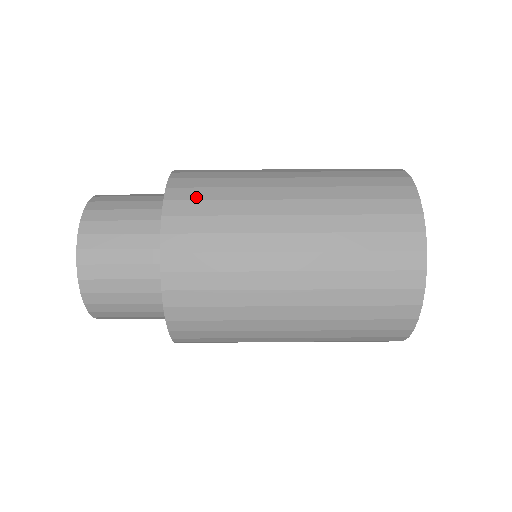
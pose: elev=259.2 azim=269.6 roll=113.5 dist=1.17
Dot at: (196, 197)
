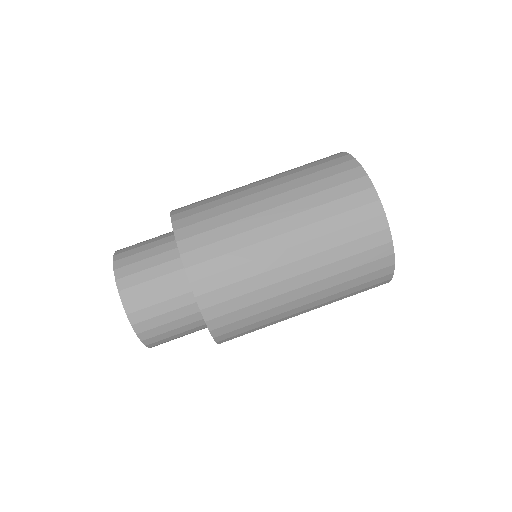
Dot at: (197, 220)
